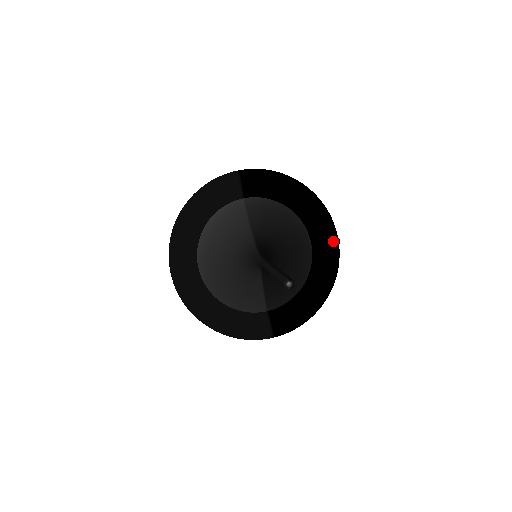
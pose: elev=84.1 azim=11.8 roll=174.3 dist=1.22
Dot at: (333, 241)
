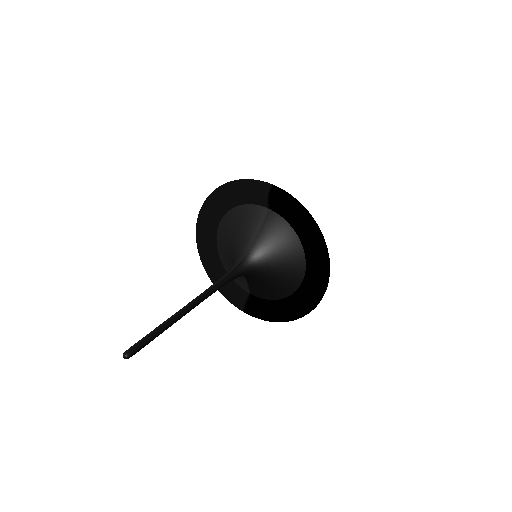
Dot at: (317, 290)
